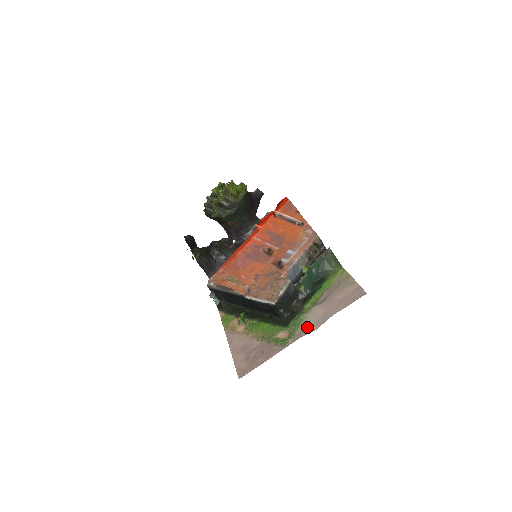
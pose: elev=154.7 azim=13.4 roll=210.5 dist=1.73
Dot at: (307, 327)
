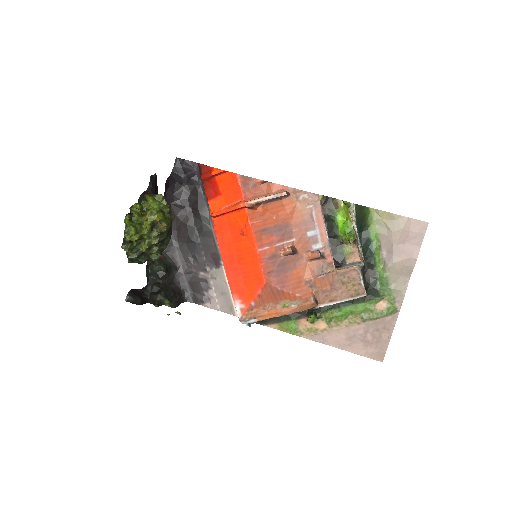
Dot at: (400, 285)
